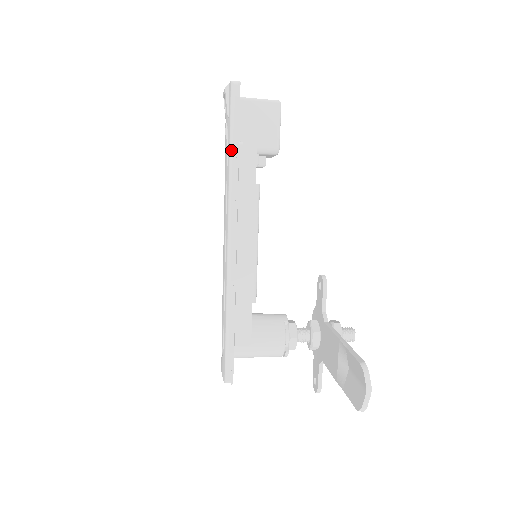
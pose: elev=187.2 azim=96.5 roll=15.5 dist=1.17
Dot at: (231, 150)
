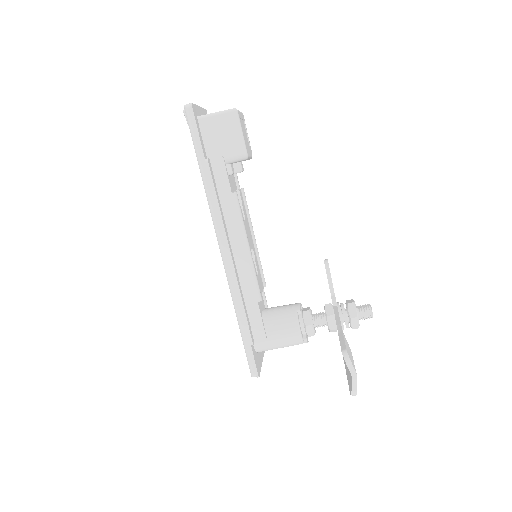
Dot at: (200, 169)
